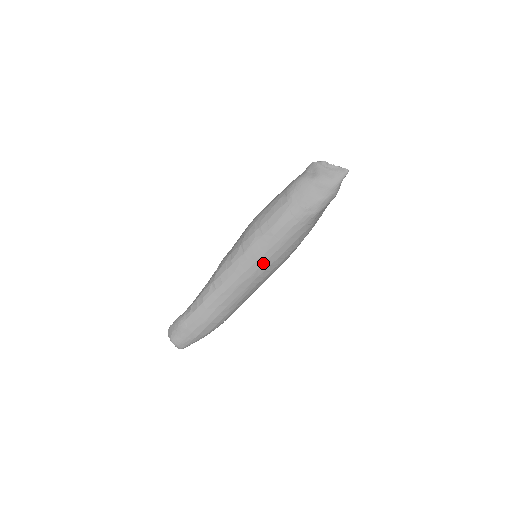
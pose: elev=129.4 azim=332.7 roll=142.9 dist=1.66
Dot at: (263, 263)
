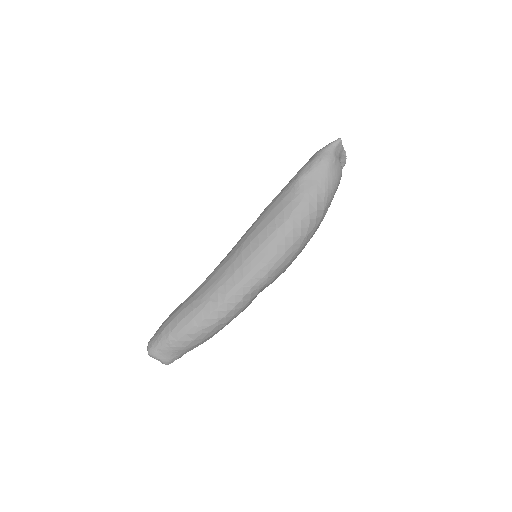
Dot at: (244, 241)
